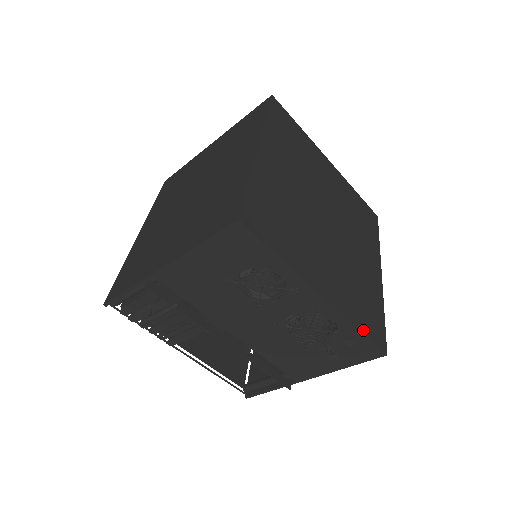
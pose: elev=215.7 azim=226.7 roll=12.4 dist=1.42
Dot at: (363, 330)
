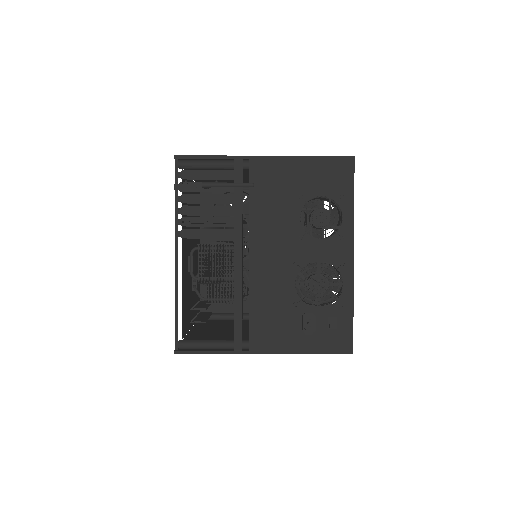
Dot at: (353, 314)
